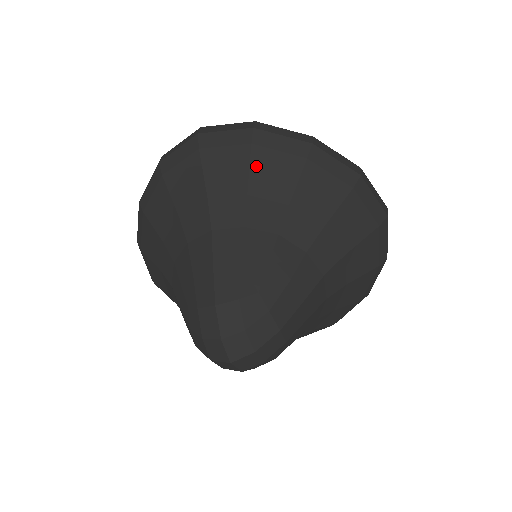
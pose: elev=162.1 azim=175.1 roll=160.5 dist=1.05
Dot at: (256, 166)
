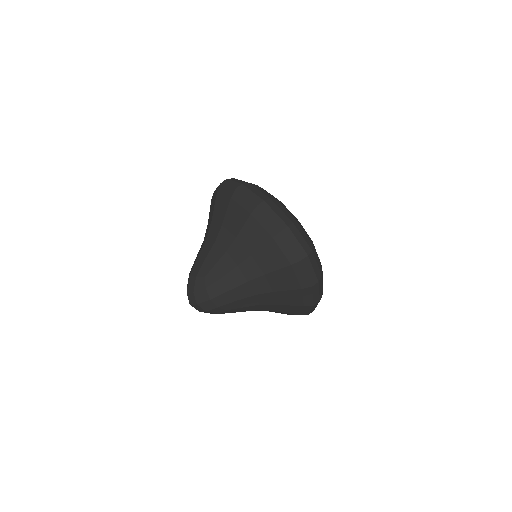
Dot at: (229, 211)
